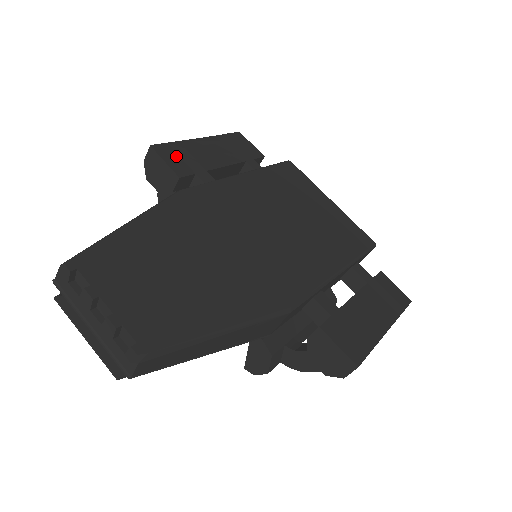
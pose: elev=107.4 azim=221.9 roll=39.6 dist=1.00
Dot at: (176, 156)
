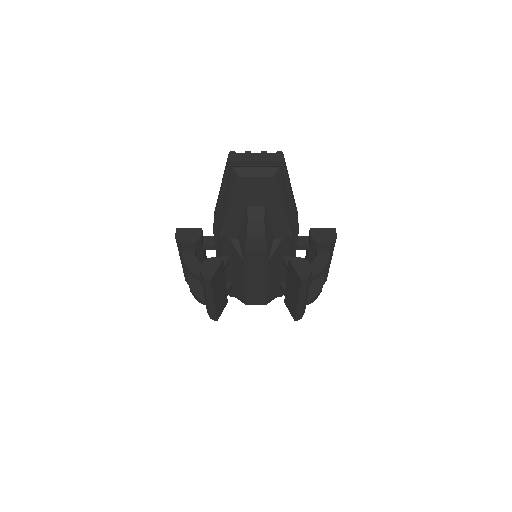
Dot at: occluded
